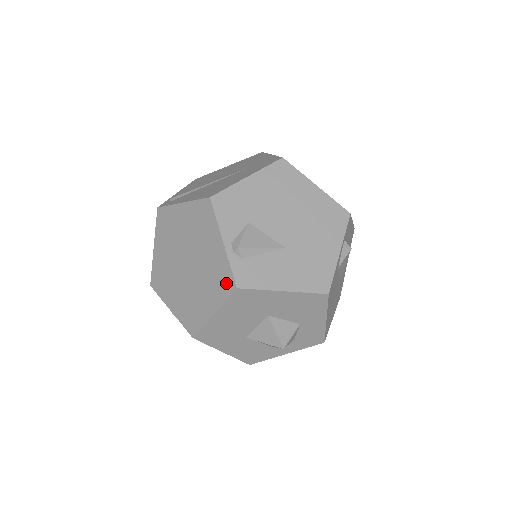
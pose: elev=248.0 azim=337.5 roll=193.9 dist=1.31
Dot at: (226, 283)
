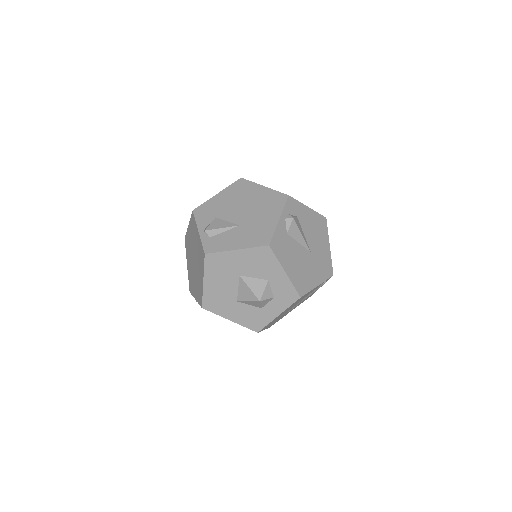
Dot at: (202, 255)
